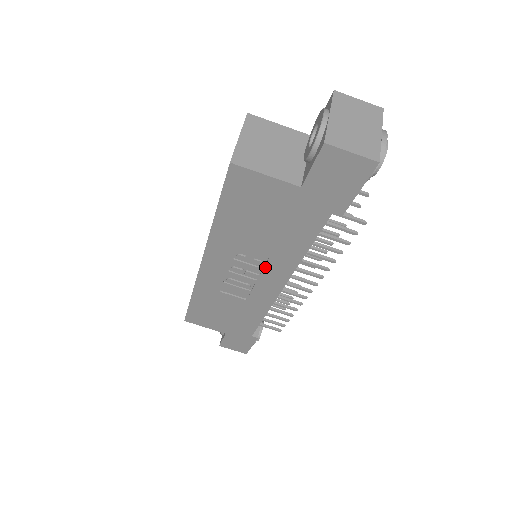
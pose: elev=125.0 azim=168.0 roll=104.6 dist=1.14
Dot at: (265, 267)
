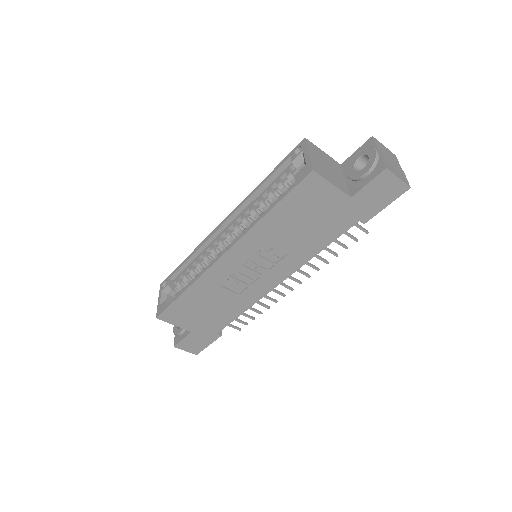
Dot at: (278, 262)
